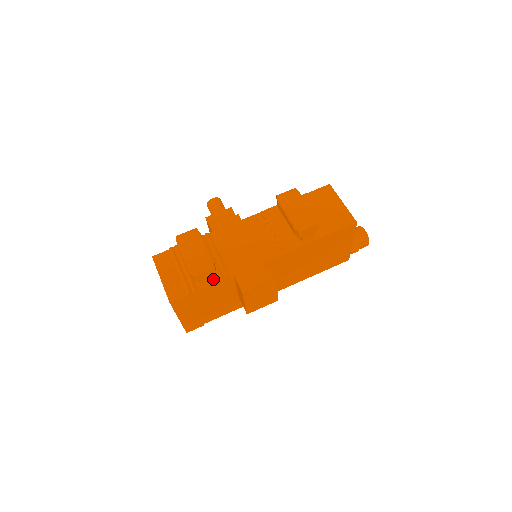
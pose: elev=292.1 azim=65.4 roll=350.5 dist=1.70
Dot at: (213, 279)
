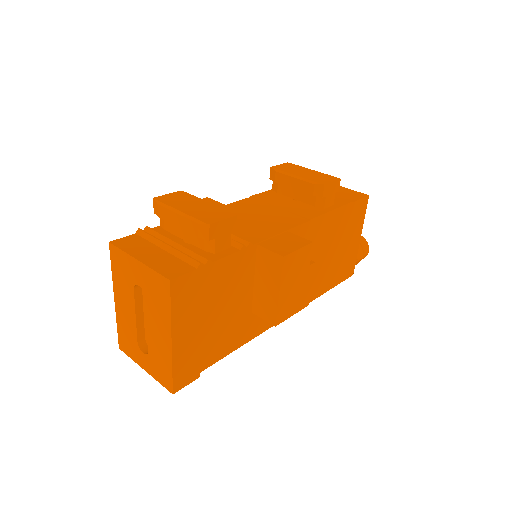
Dot at: (229, 247)
